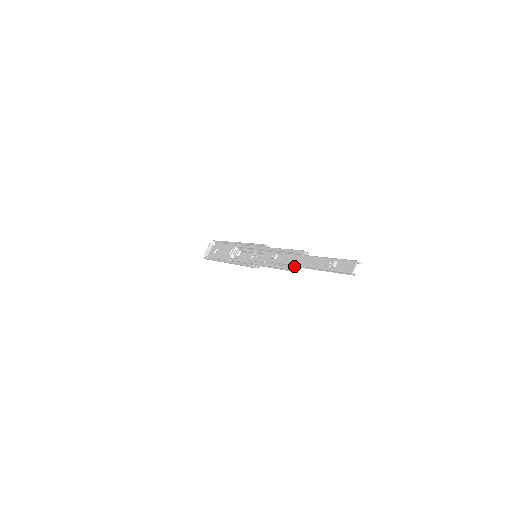
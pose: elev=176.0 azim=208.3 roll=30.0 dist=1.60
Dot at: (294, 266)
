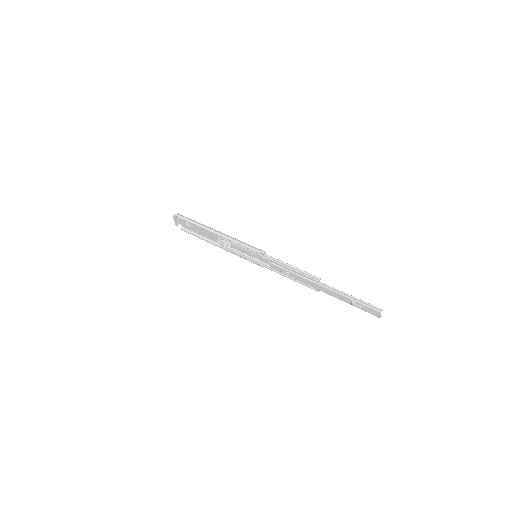
Dot at: (315, 290)
